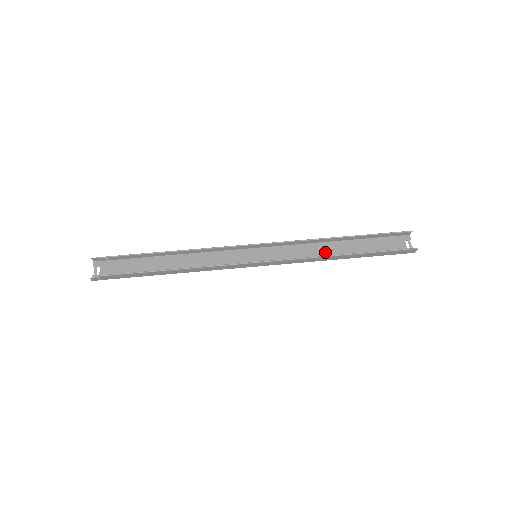
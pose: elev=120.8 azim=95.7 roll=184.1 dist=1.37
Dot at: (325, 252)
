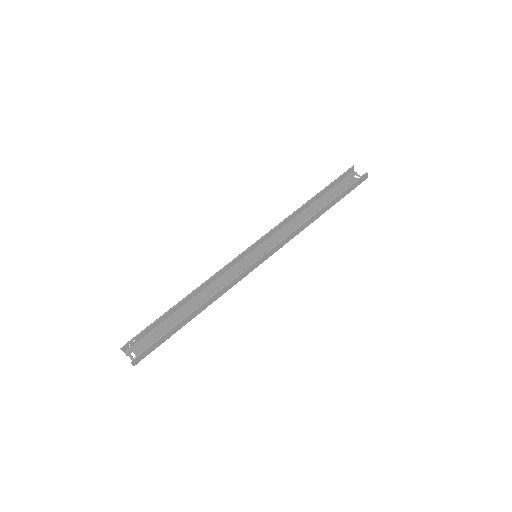
Dot at: (305, 220)
